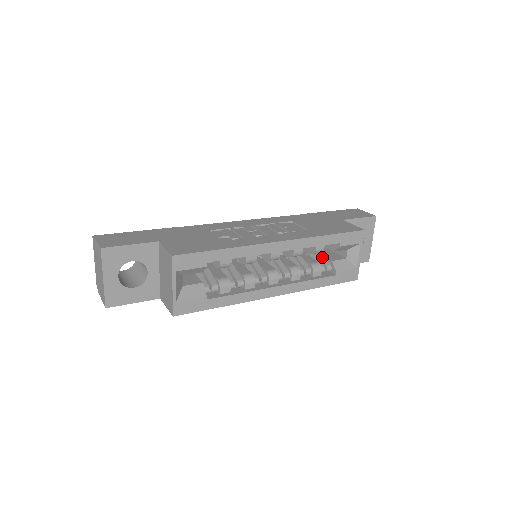
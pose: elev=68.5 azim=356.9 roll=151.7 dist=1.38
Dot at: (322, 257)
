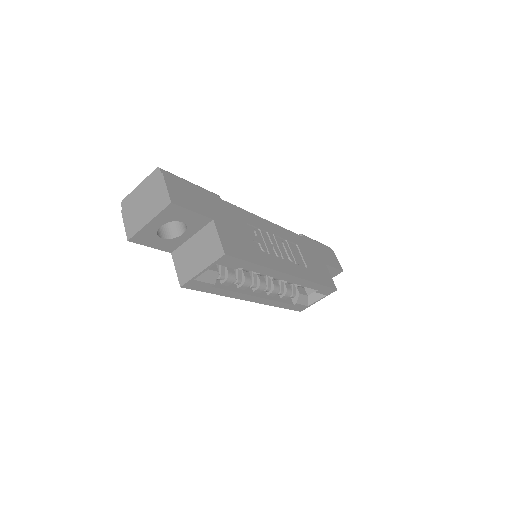
Dot at: occluded
